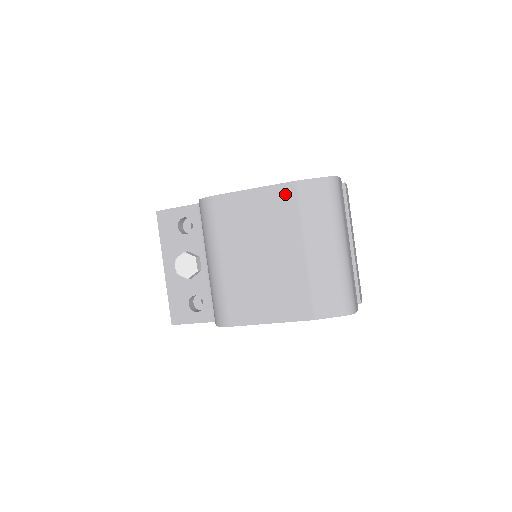
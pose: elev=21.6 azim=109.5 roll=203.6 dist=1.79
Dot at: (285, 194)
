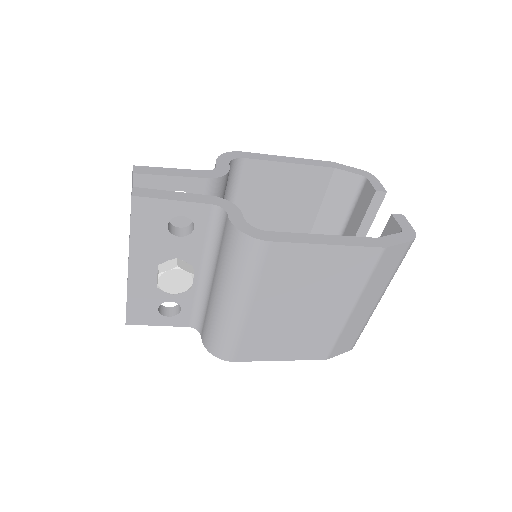
Dot at: (364, 258)
